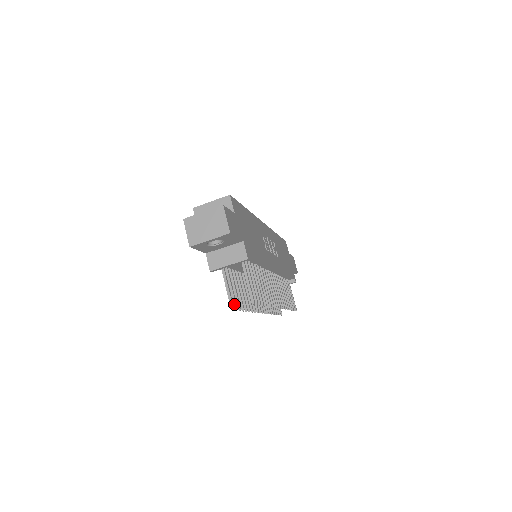
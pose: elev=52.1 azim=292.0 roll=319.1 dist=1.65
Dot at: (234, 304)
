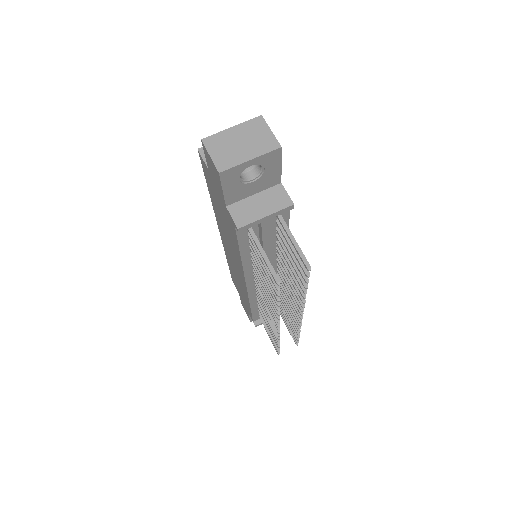
Dot at: (274, 281)
